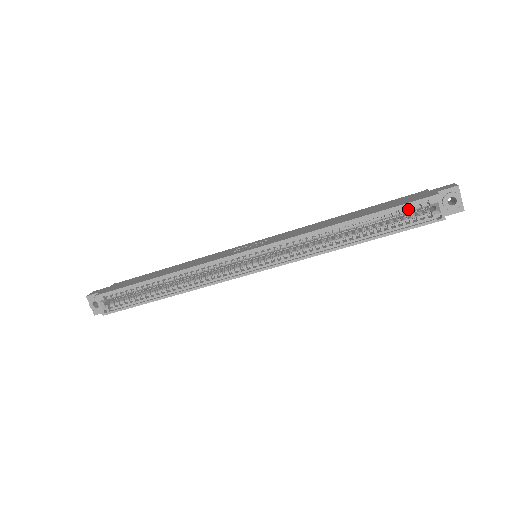
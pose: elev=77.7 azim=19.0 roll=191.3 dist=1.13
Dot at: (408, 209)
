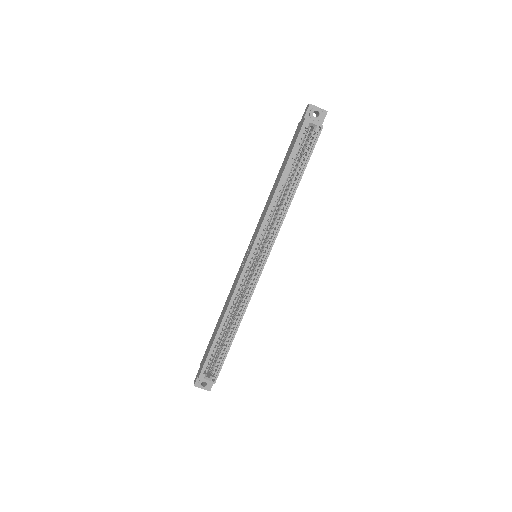
Dot at: (300, 142)
